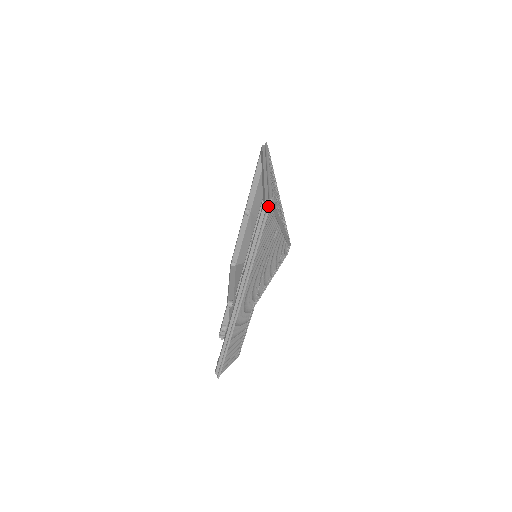
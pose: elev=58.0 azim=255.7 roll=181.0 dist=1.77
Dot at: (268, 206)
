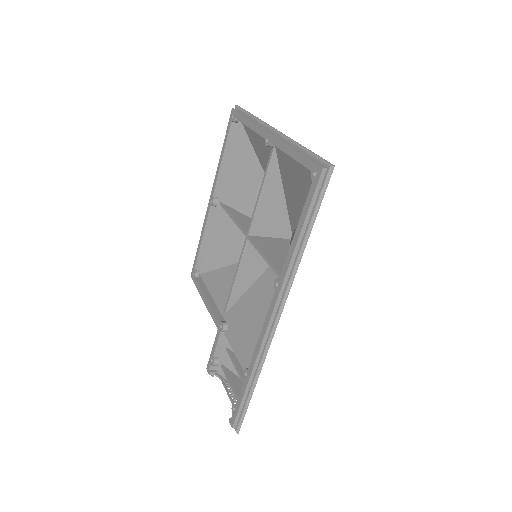
Dot at: (328, 176)
